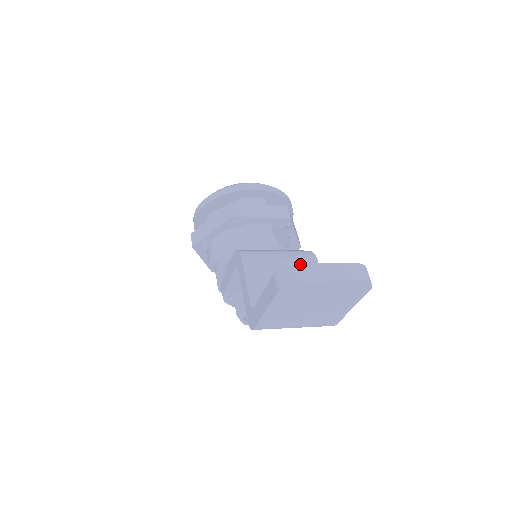
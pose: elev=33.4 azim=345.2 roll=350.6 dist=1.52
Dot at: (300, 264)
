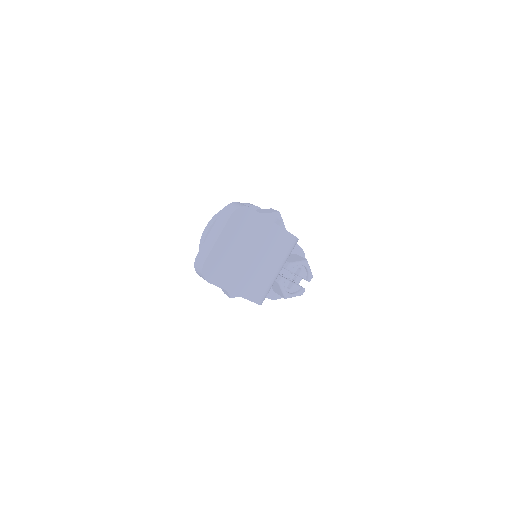
Dot at: (197, 256)
